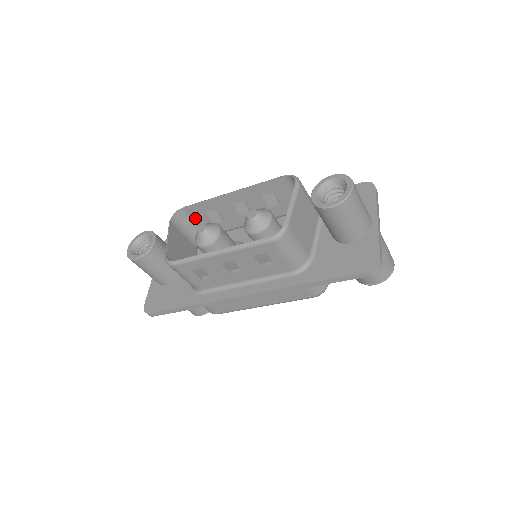
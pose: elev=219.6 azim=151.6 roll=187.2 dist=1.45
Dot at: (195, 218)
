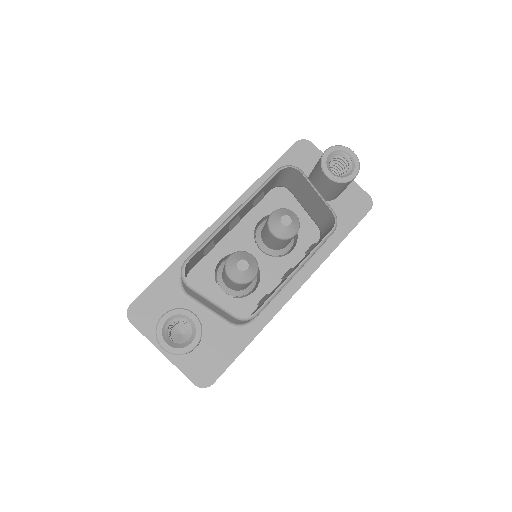
Dot at: (191, 263)
